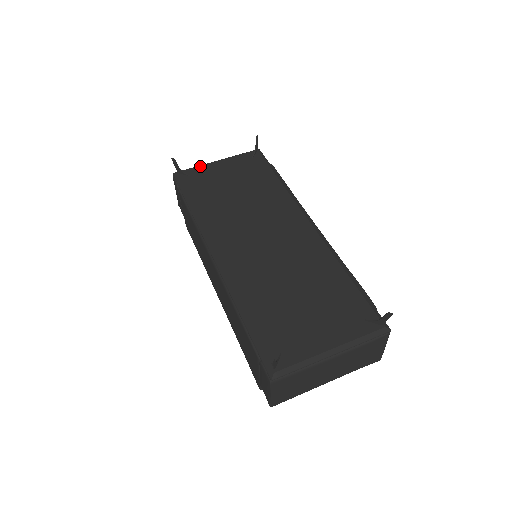
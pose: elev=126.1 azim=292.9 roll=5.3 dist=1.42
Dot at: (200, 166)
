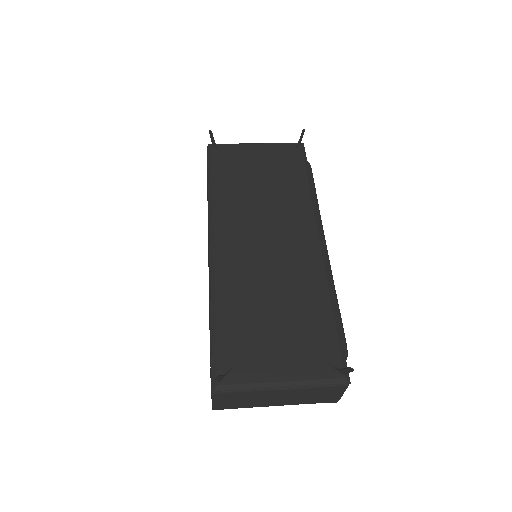
Dot at: (237, 144)
